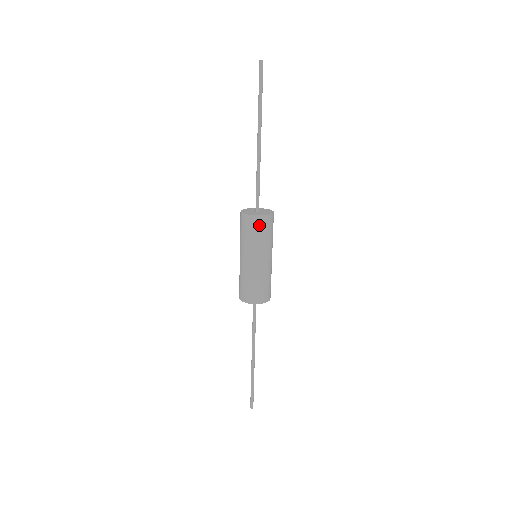
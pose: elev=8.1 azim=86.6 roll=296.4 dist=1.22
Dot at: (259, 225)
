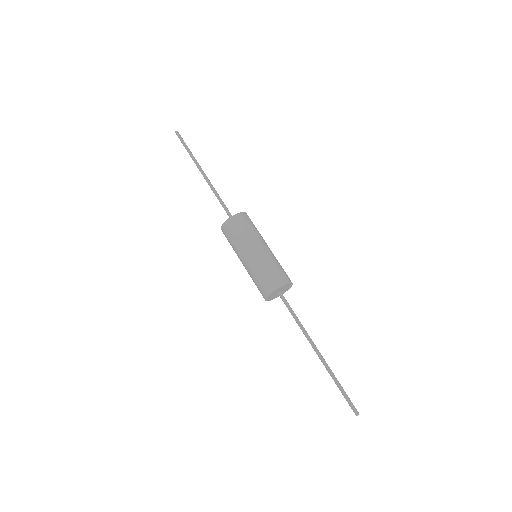
Dot at: (230, 228)
